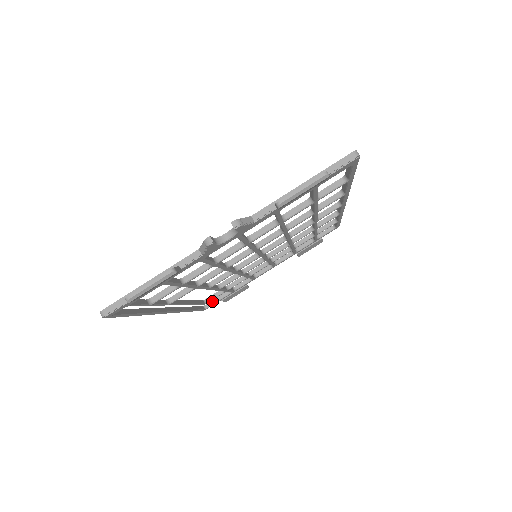
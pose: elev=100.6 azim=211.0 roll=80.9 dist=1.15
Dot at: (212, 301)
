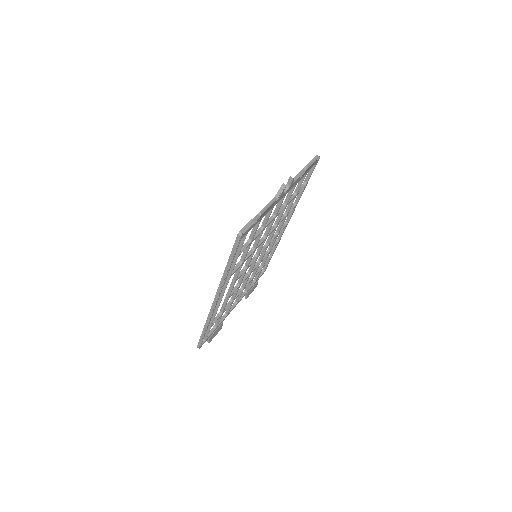
Dot at: (205, 337)
